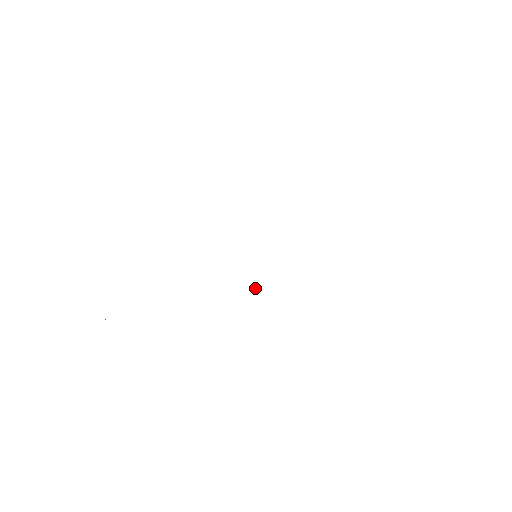
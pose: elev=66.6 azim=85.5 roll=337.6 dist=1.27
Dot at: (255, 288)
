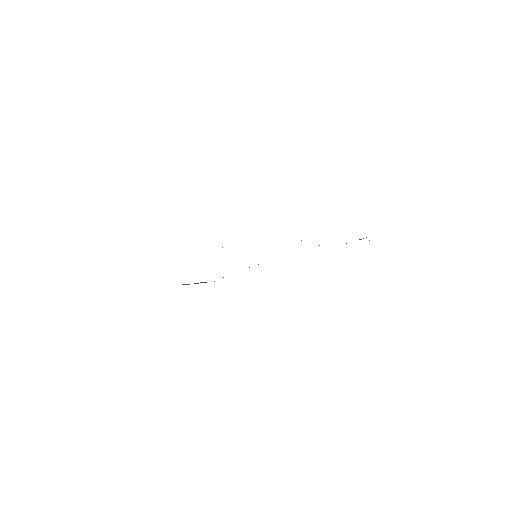
Dot at: occluded
